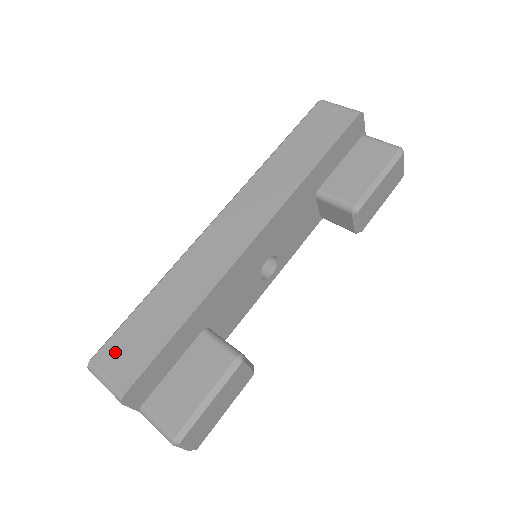
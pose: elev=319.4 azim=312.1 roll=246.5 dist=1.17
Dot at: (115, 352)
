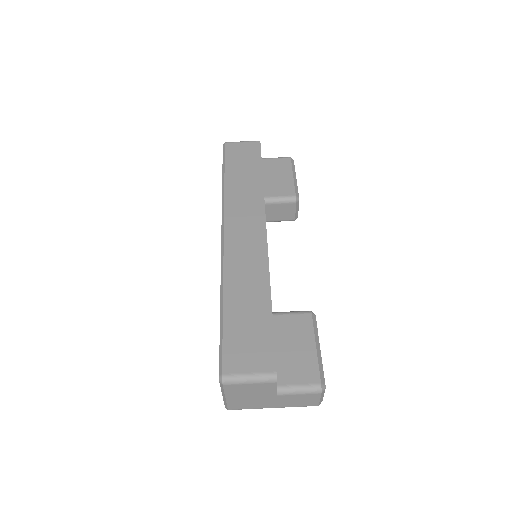
Dot at: (238, 354)
